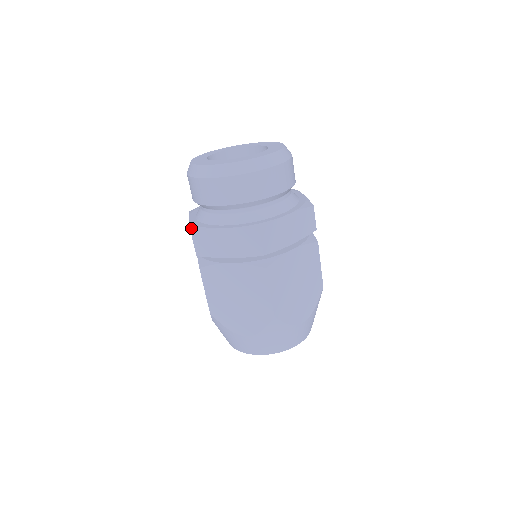
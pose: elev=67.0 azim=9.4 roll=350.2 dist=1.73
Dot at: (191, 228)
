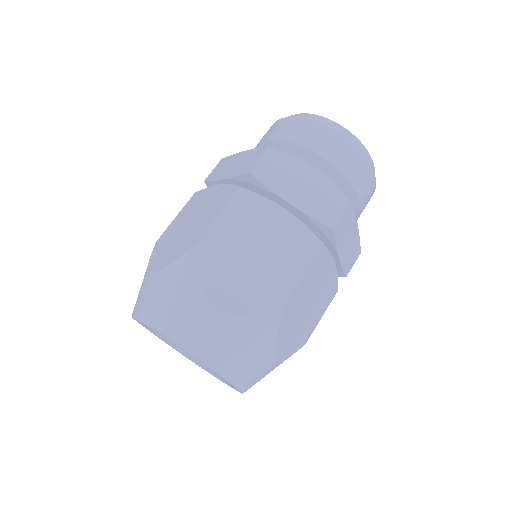
Dot at: occluded
